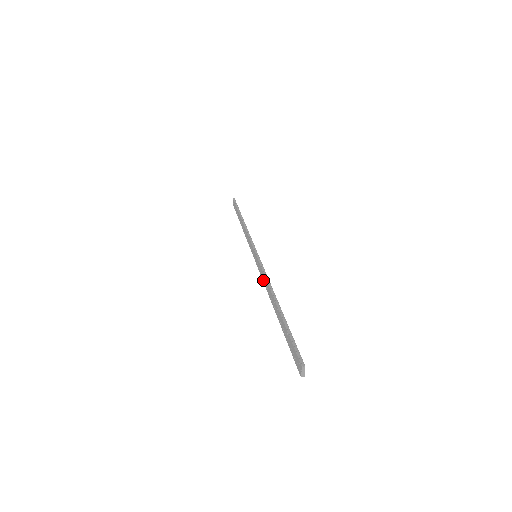
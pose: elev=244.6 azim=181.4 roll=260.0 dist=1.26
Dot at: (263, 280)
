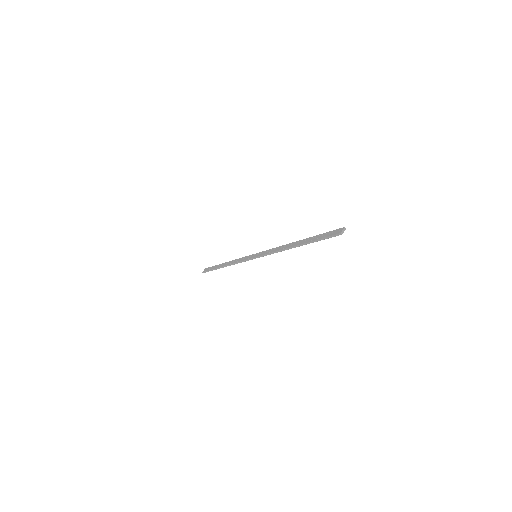
Dot at: (272, 251)
